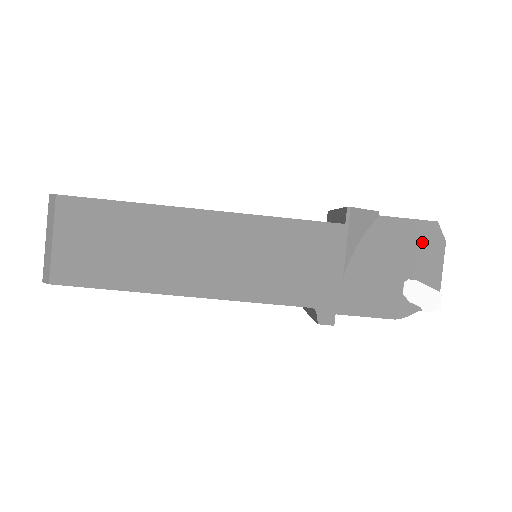
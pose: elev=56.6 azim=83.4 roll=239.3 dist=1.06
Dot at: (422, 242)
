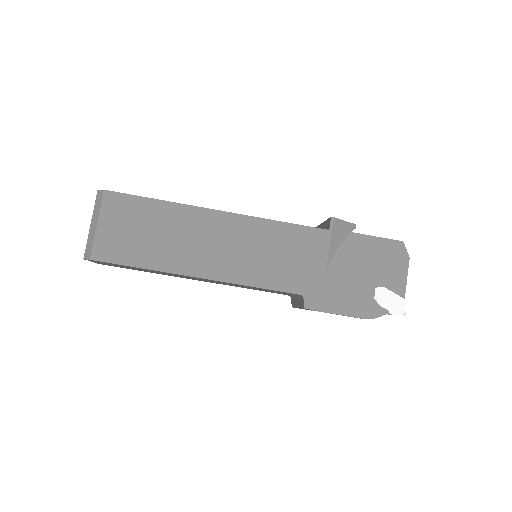
Dot at: (390, 257)
